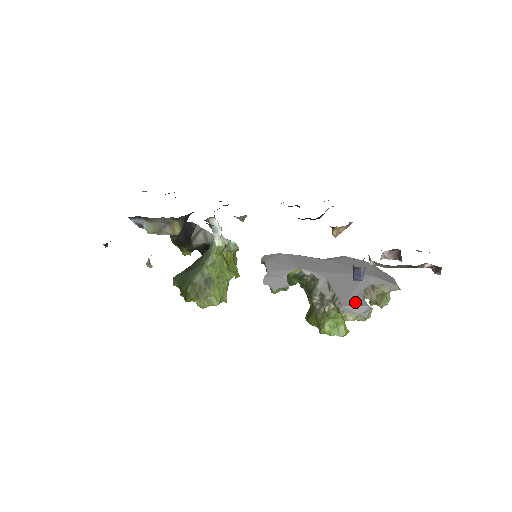
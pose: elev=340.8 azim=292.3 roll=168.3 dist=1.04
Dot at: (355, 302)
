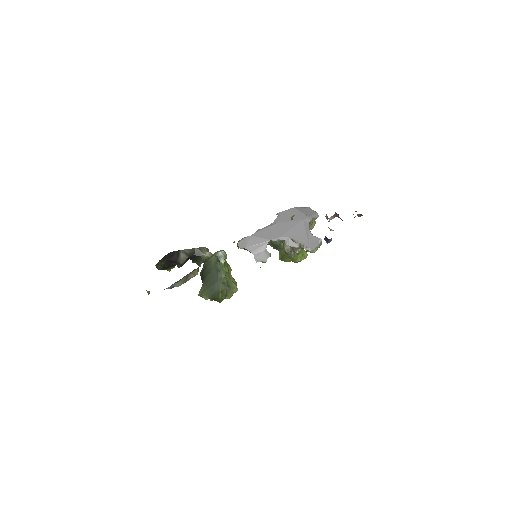
Dot at: (312, 241)
